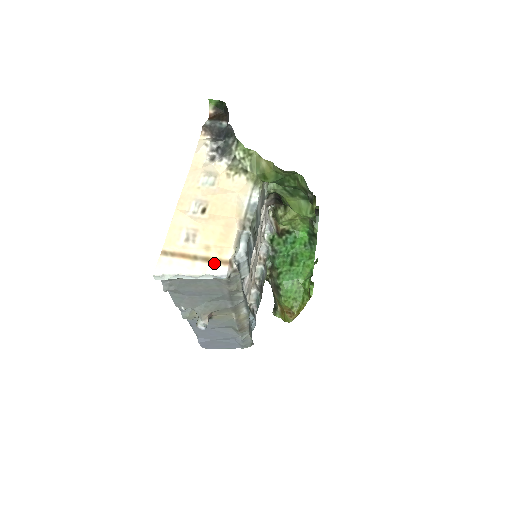
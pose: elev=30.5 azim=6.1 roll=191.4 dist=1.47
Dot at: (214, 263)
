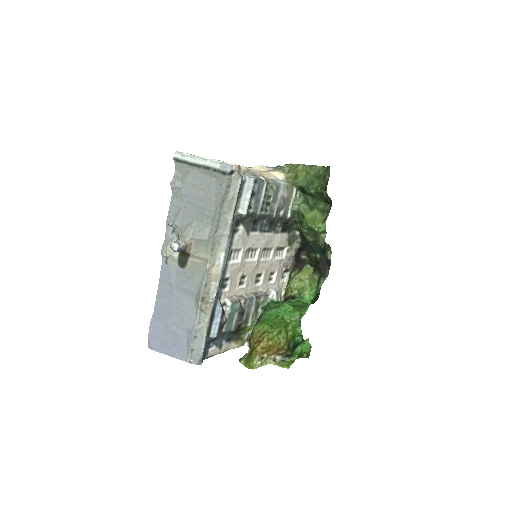
Dot at: occluded
